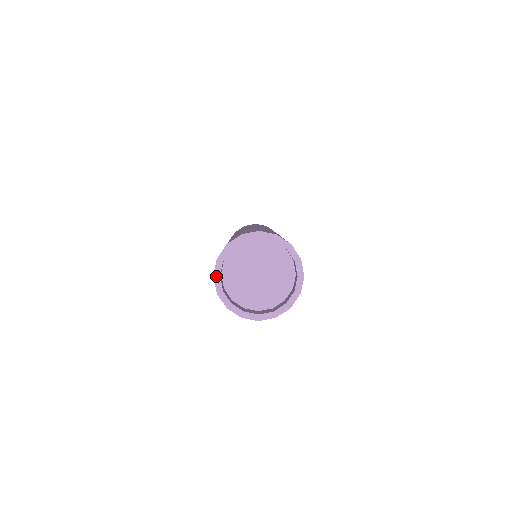
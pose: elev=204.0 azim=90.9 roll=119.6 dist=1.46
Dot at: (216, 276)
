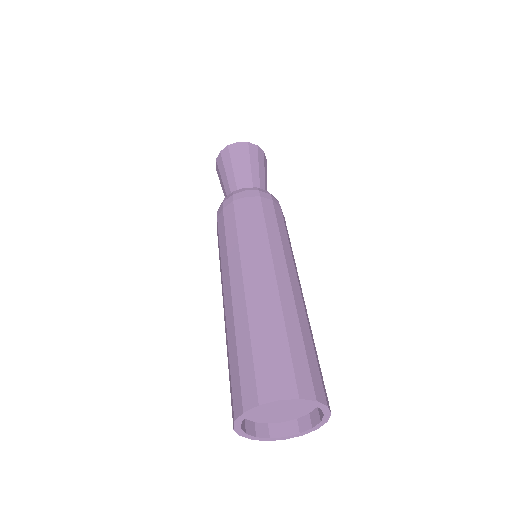
Dot at: (246, 413)
